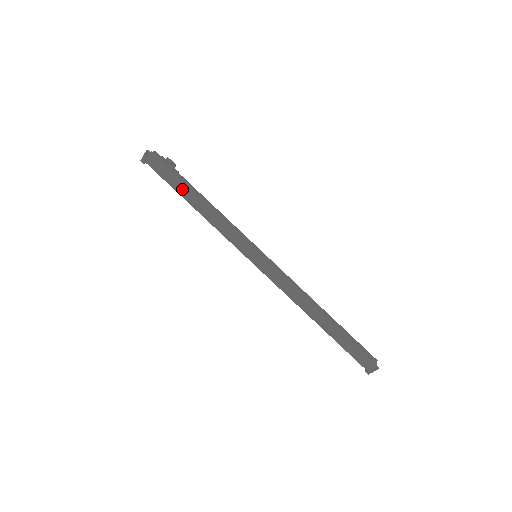
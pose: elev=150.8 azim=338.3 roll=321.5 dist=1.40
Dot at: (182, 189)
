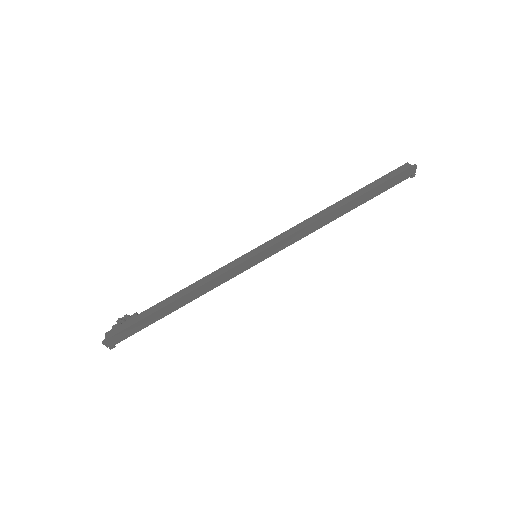
Dot at: (158, 316)
